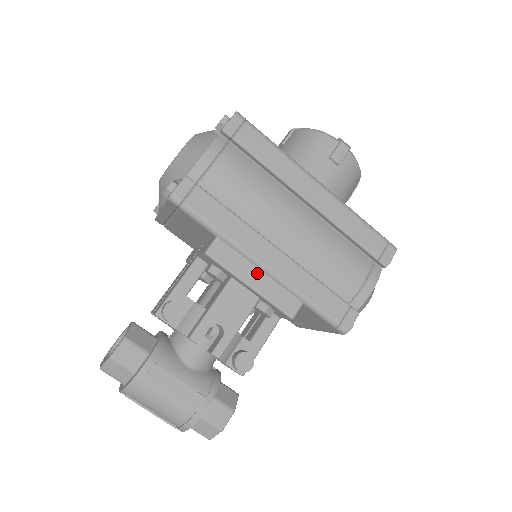
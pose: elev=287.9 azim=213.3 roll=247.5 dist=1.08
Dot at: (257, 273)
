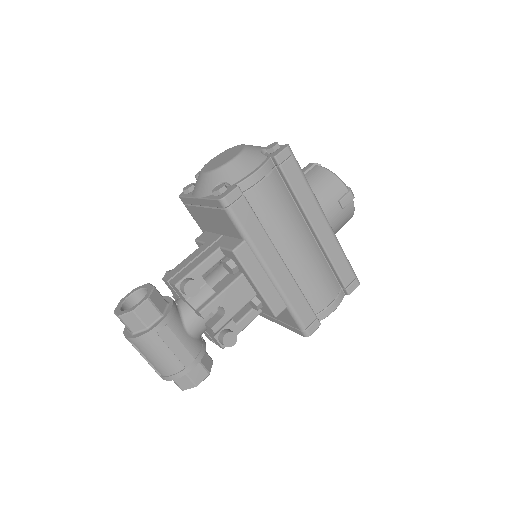
Dot at: (263, 276)
